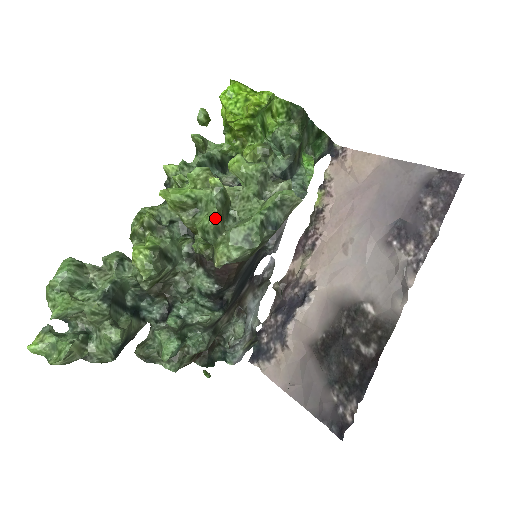
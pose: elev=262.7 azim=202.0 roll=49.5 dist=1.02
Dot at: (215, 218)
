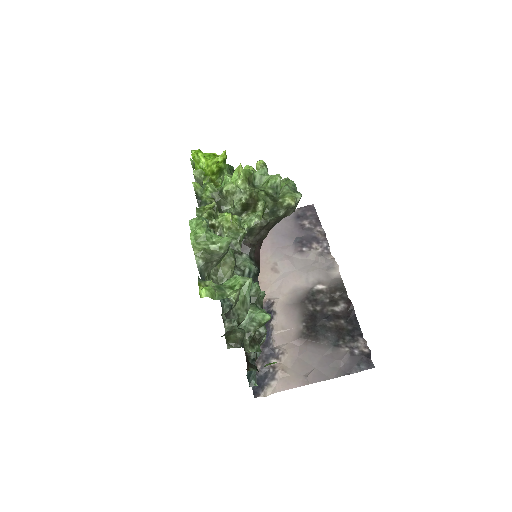
Dot at: occluded
